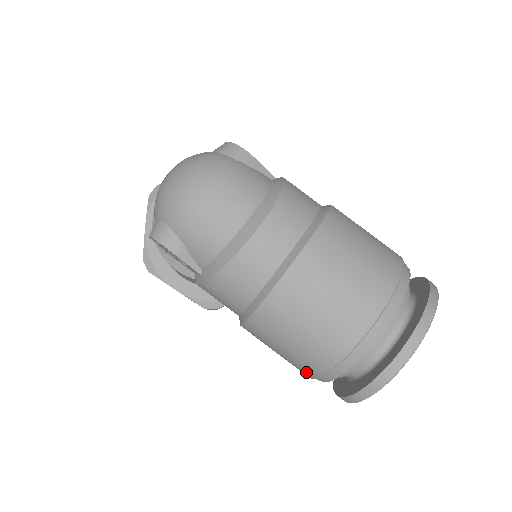
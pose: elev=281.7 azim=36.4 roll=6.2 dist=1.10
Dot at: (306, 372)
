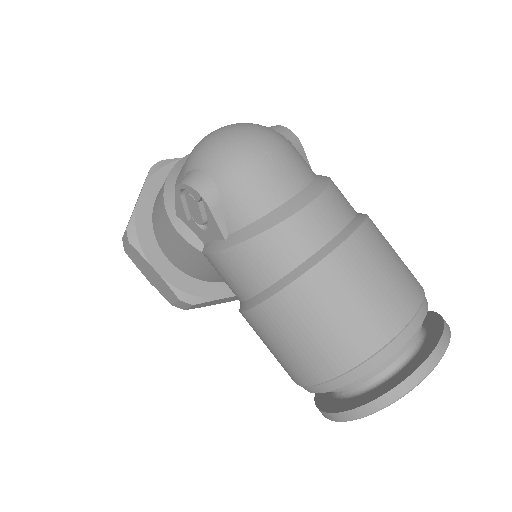
Dot at: (310, 375)
